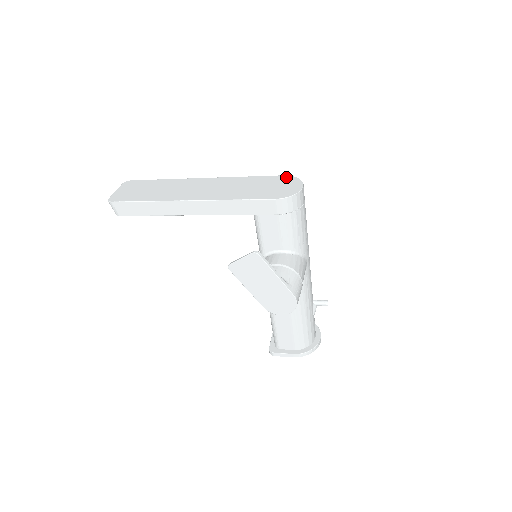
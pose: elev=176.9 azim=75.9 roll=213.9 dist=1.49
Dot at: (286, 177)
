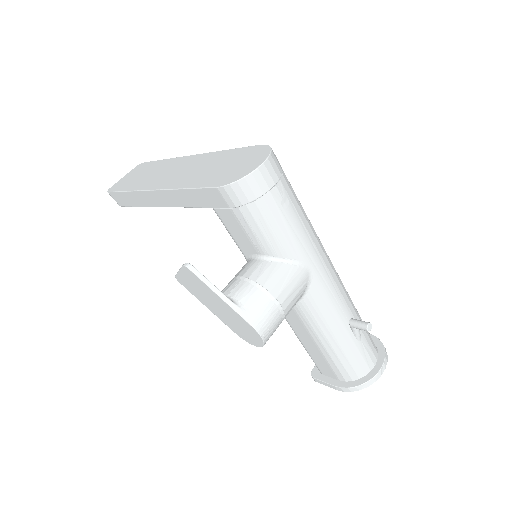
Dot at: (260, 148)
